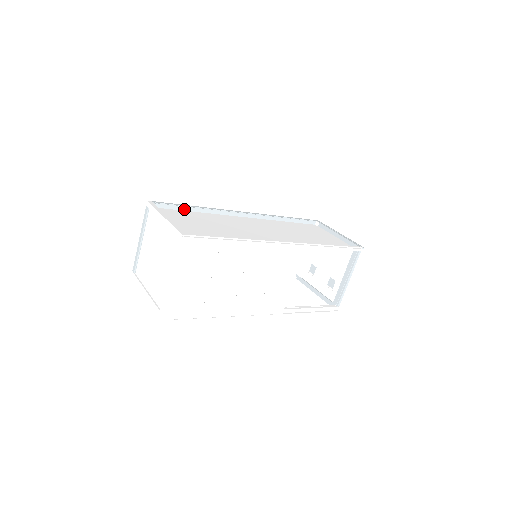
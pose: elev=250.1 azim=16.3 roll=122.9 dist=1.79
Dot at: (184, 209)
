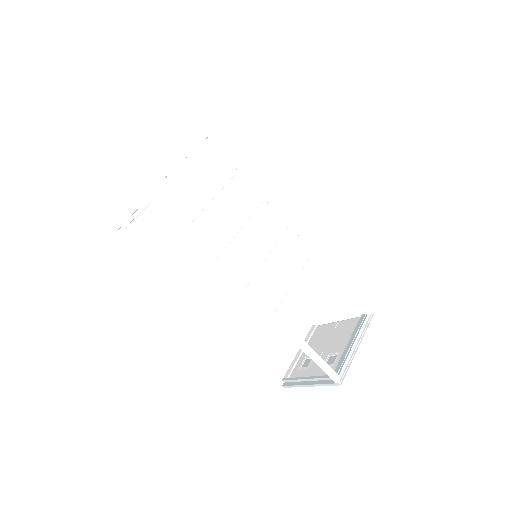
Dot at: occluded
